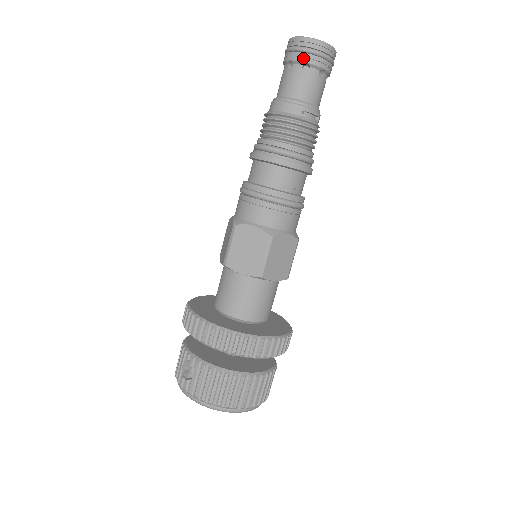
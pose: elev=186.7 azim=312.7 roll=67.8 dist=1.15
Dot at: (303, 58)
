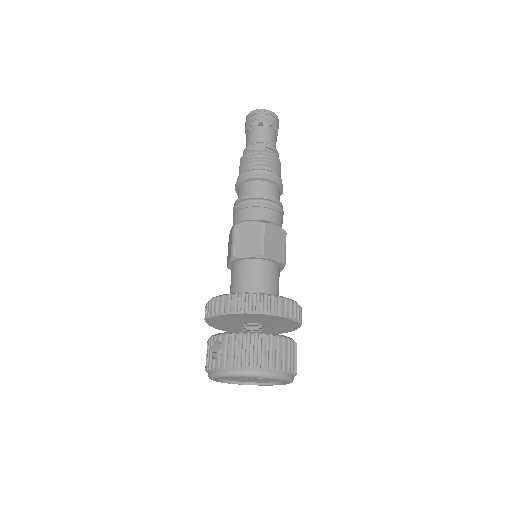
Dot at: (257, 120)
